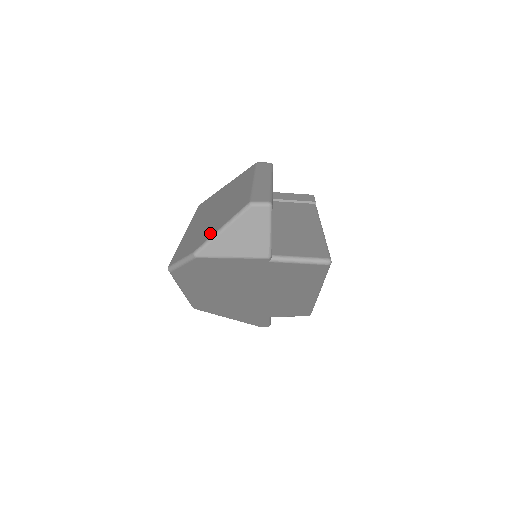
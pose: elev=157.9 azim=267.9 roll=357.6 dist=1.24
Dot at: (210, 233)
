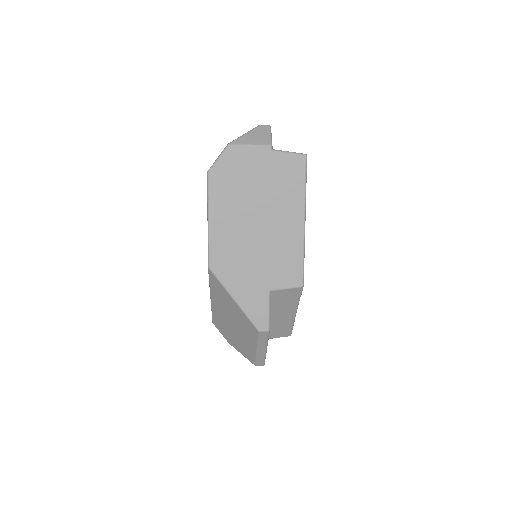
Dot at: occluded
